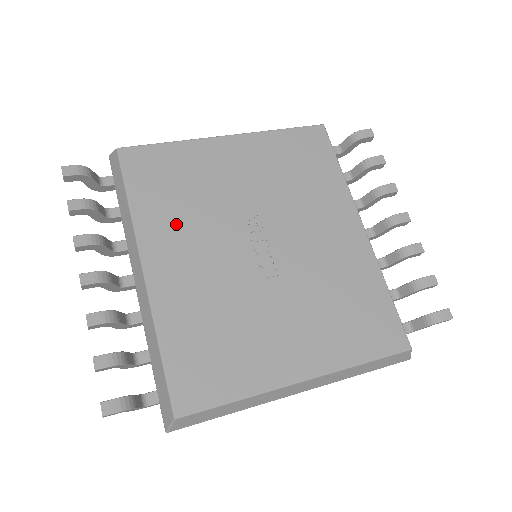
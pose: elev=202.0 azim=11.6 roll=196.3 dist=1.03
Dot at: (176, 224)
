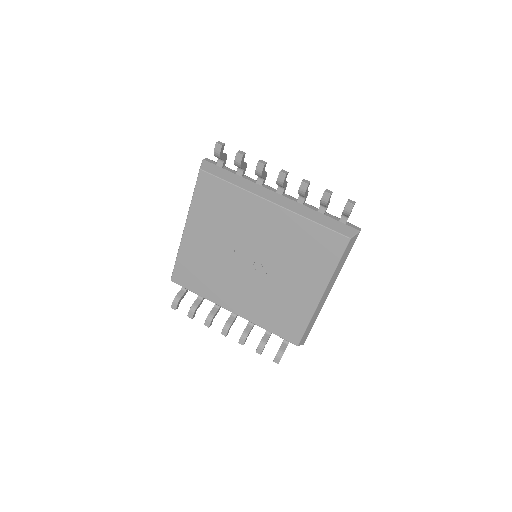
Dot at: (219, 287)
